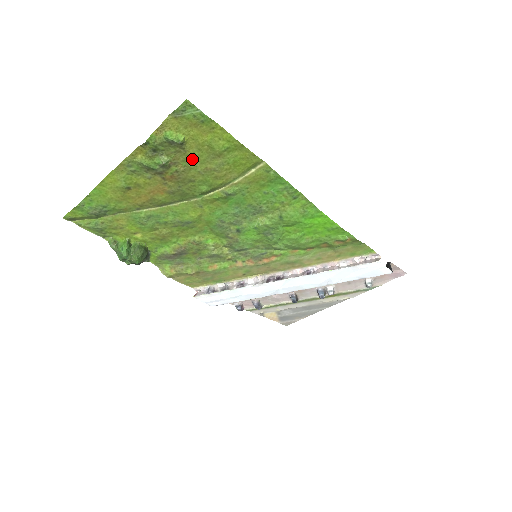
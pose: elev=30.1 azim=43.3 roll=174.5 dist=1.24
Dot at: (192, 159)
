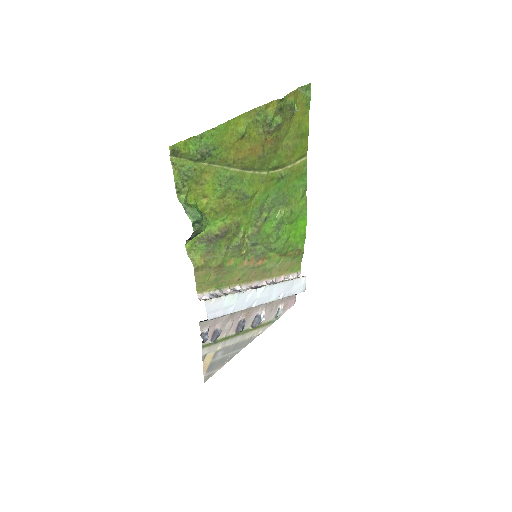
Dot at: (287, 131)
